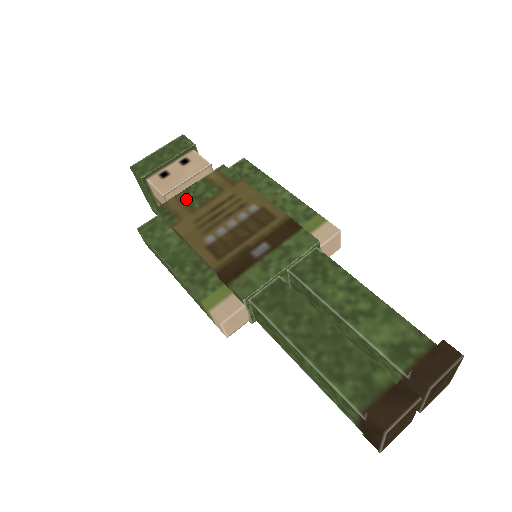
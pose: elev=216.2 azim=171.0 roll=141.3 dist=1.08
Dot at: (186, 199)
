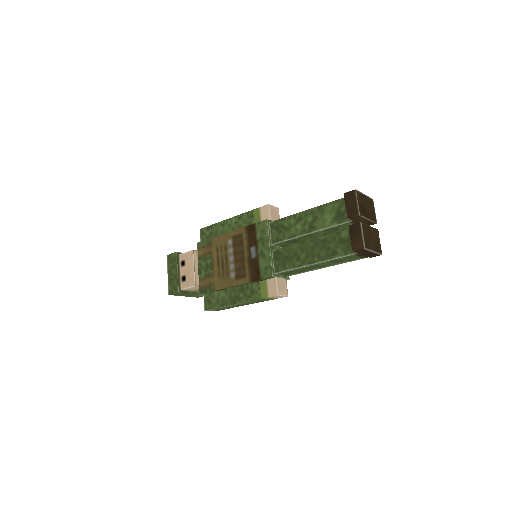
Dot at: (204, 275)
